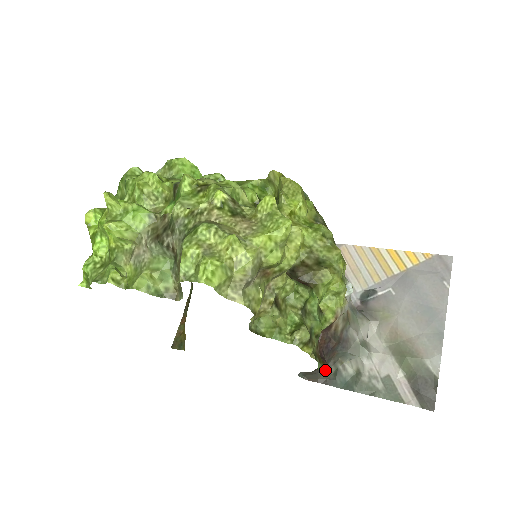
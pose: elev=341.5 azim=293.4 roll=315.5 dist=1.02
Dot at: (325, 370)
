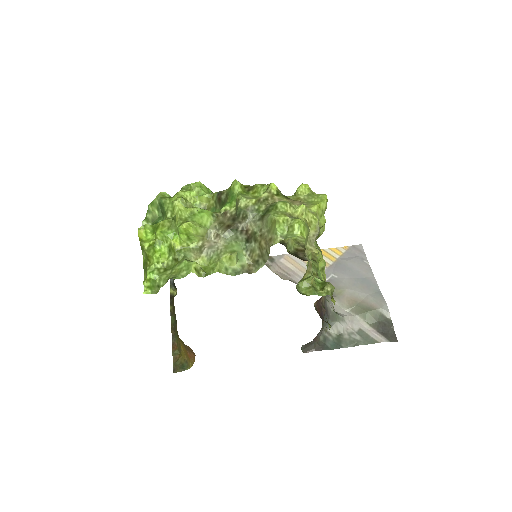
Dot at: (317, 340)
